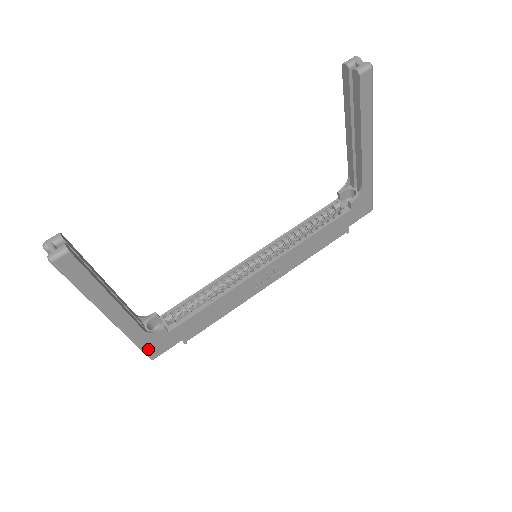
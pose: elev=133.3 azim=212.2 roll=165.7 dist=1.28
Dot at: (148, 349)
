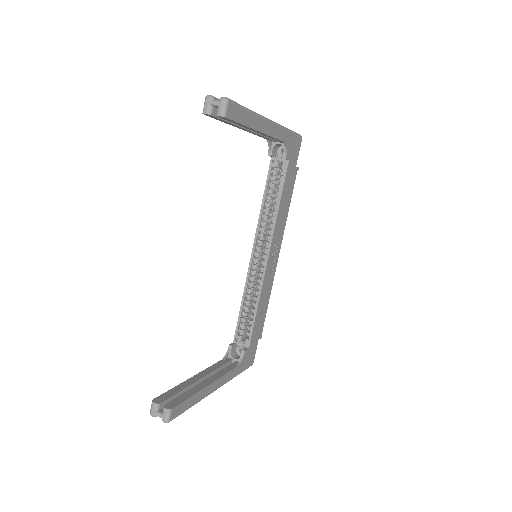
Dot at: (246, 367)
